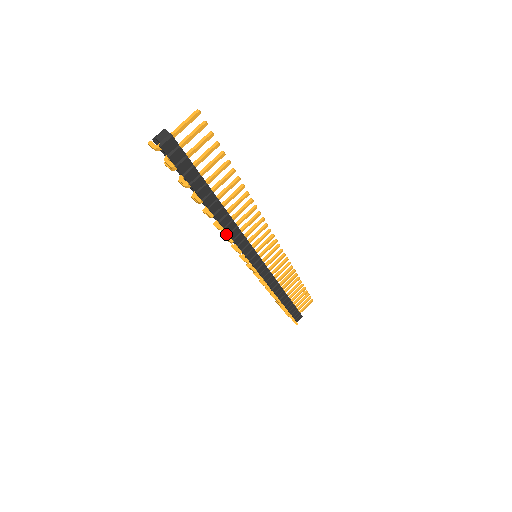
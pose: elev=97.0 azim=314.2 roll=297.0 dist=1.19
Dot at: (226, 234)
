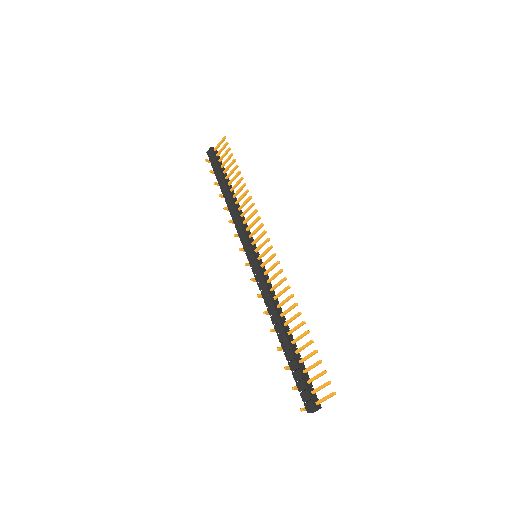
Dot at: (268, 305)
